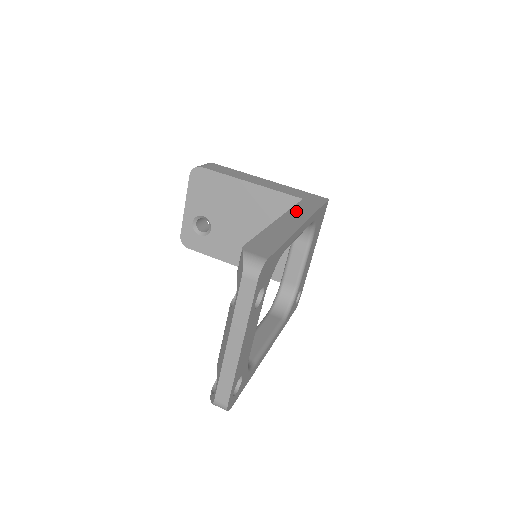
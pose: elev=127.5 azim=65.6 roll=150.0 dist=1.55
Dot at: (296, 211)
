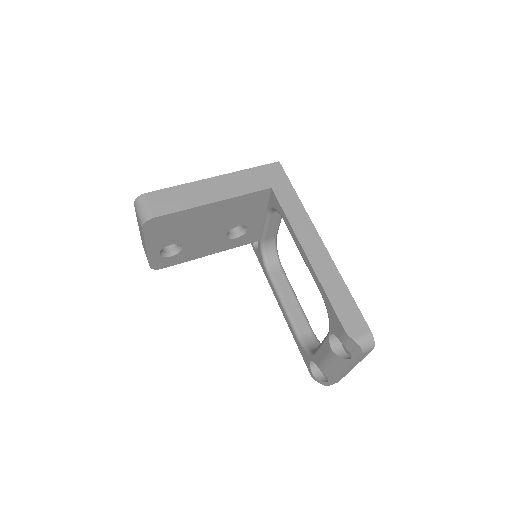
Dot at: (297, 223)
